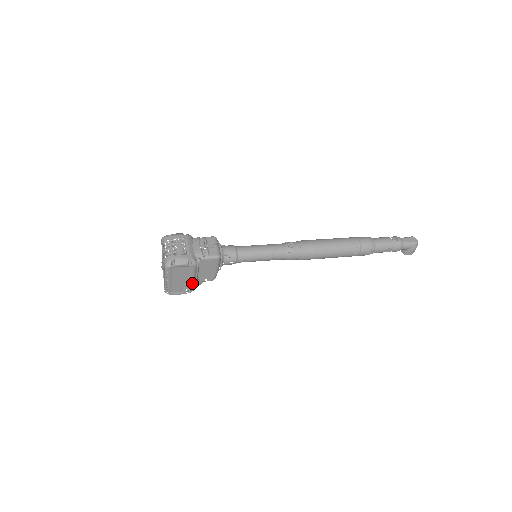
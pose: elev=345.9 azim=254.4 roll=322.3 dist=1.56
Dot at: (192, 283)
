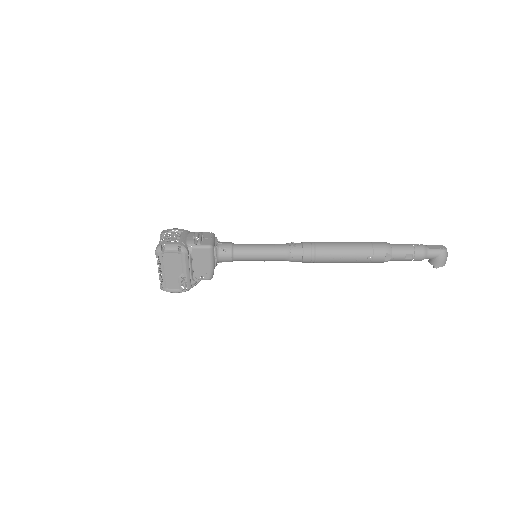
Dot at: (186, 277)
